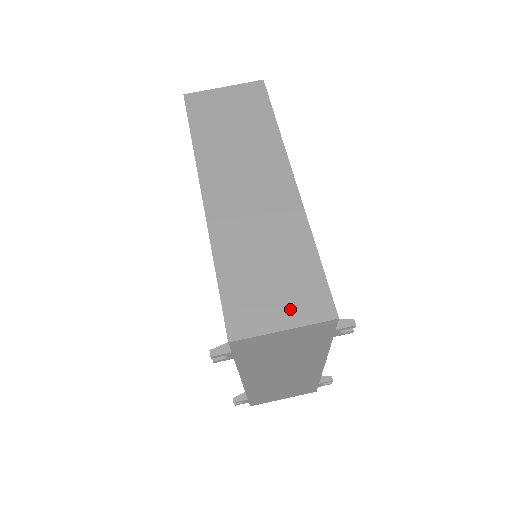
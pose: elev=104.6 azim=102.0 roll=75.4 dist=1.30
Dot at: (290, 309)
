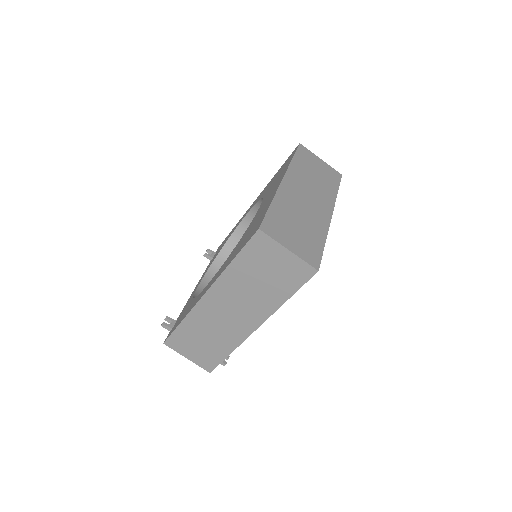
Dot at: (196, 357)
